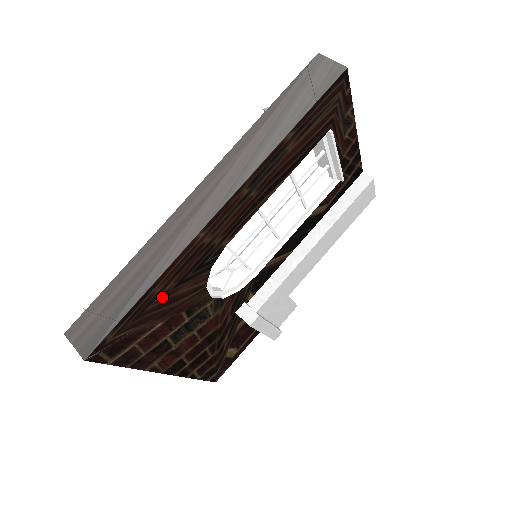
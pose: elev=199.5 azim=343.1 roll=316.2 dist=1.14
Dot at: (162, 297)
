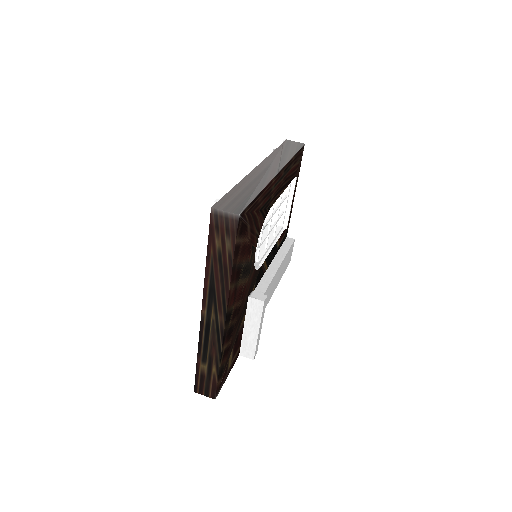
Dot at: (257, 211)
